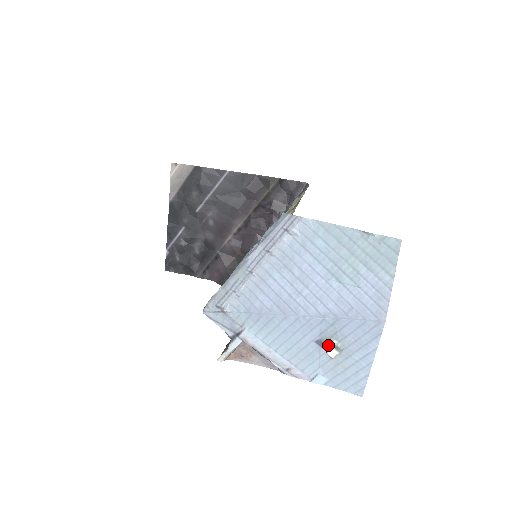
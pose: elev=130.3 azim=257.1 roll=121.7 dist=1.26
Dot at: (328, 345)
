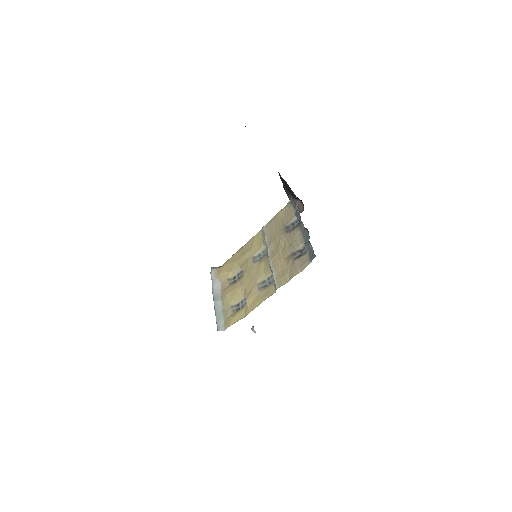
Dot at: (253, 327)
